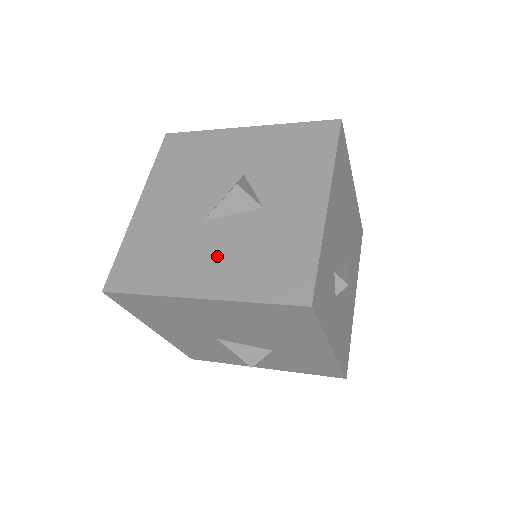
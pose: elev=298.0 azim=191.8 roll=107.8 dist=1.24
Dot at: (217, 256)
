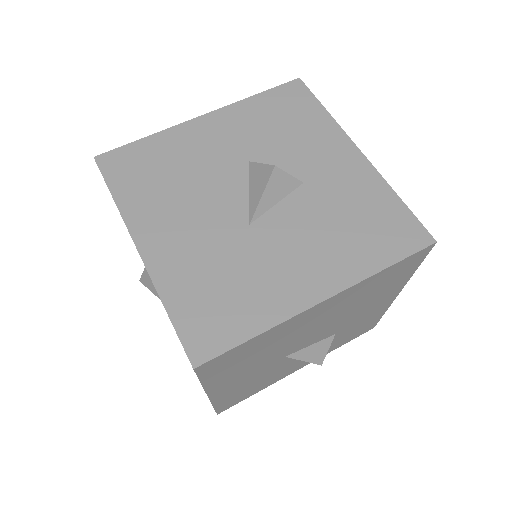
Dot at: (303, 250)
